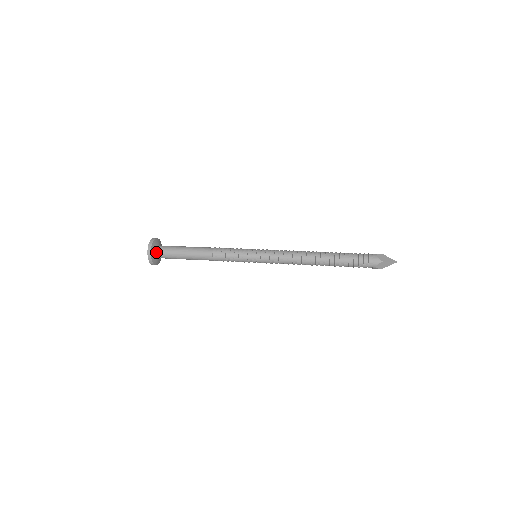
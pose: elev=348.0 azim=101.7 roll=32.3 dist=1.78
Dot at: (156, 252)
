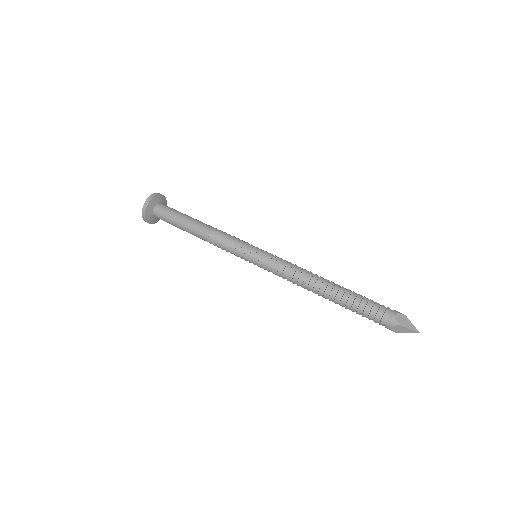
Dot at: (156, 217)
